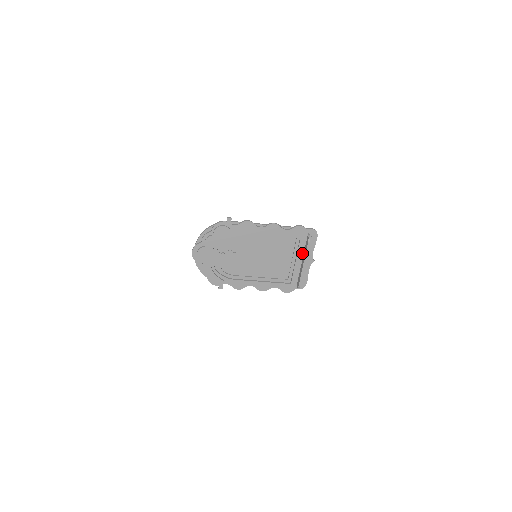
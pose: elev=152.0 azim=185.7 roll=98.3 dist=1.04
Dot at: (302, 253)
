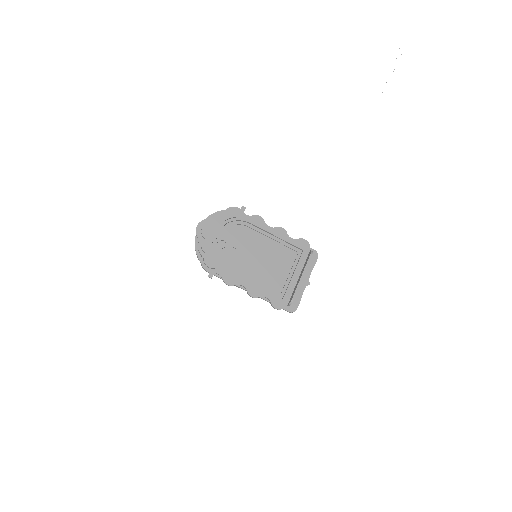
Dot at: (301, 268)
